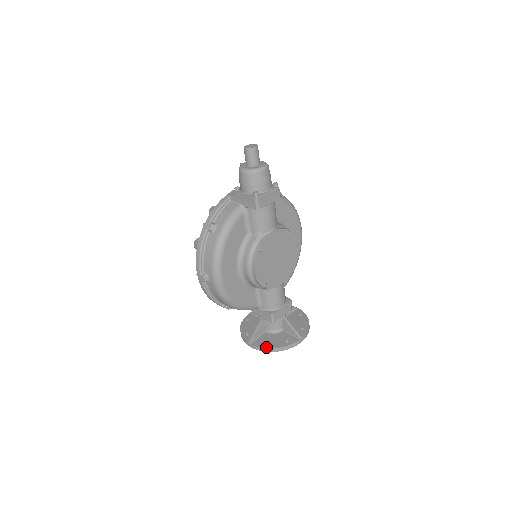
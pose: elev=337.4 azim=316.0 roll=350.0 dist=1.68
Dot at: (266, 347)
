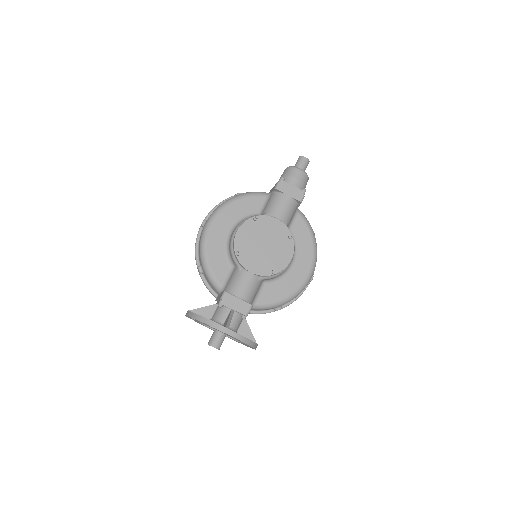
Dot at: occluded
